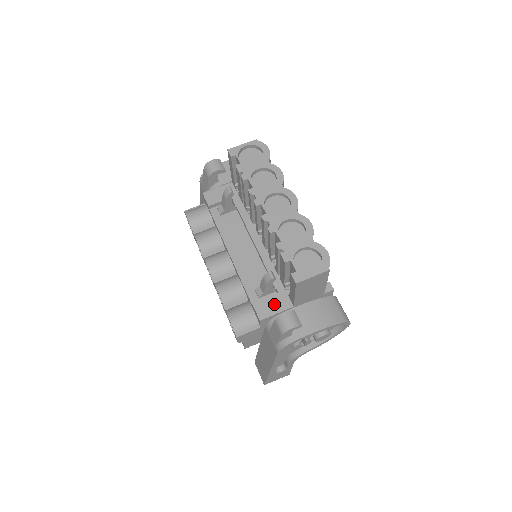
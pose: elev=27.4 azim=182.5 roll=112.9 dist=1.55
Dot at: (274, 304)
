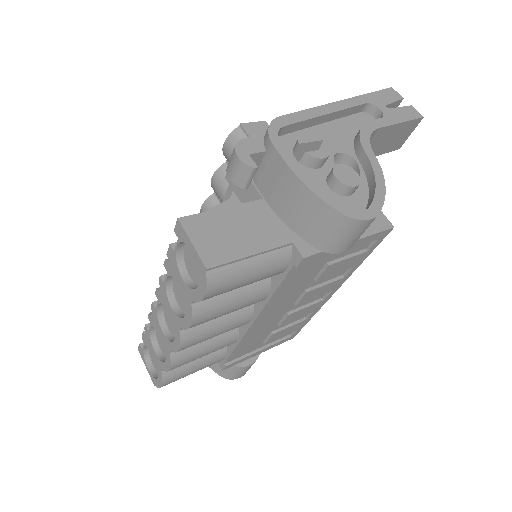
Dot at: occluded
